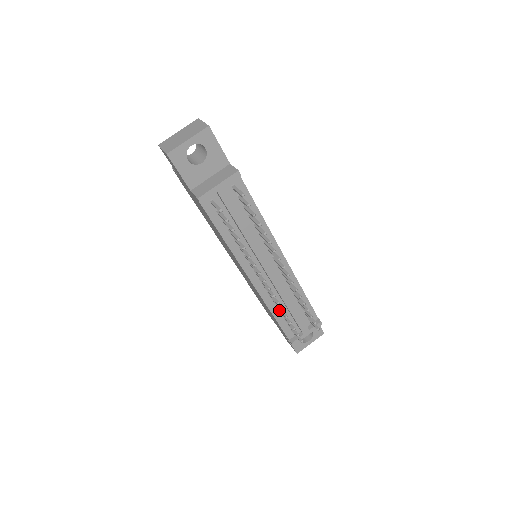
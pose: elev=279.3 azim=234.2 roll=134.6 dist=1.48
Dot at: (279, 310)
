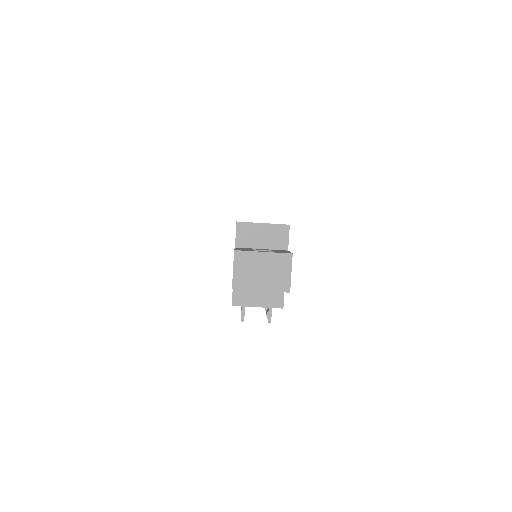
Dot at: occluded
